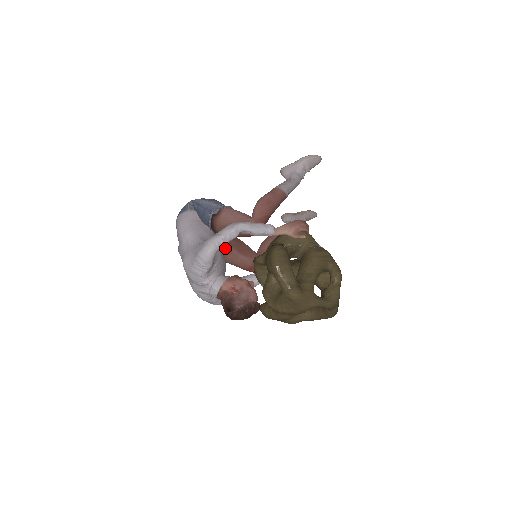
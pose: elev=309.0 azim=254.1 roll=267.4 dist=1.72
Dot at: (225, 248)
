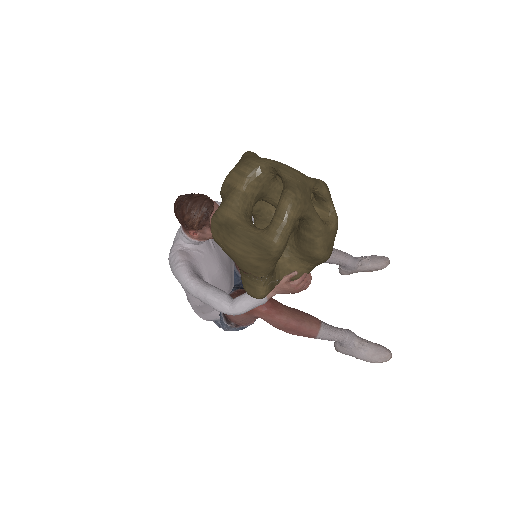
Dot at: (237, 293)
